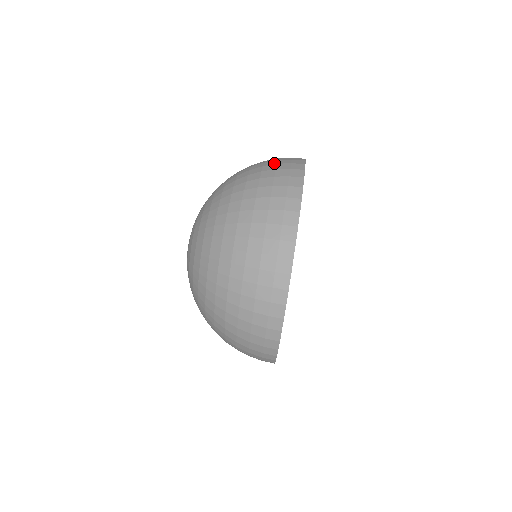
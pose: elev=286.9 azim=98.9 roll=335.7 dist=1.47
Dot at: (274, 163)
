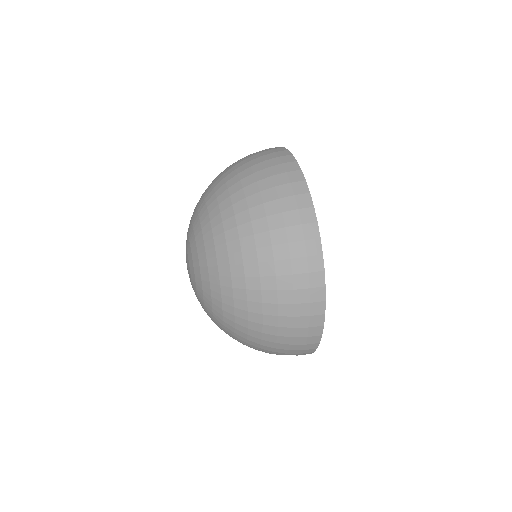
Dot at: occluded
